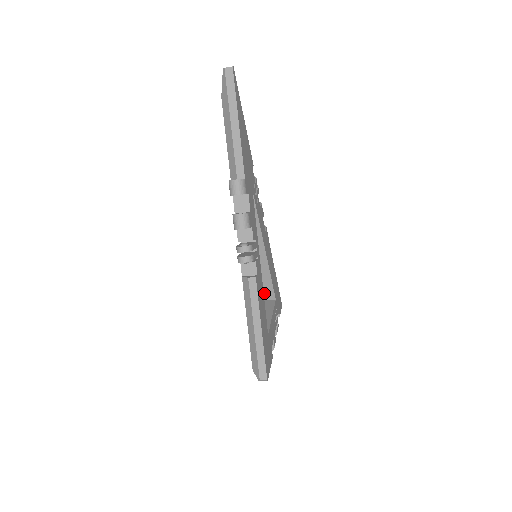
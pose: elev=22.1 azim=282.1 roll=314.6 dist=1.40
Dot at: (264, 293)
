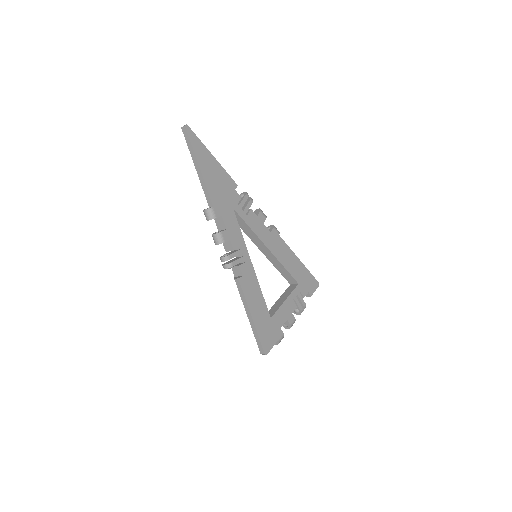
Dot at: (288, 279)
